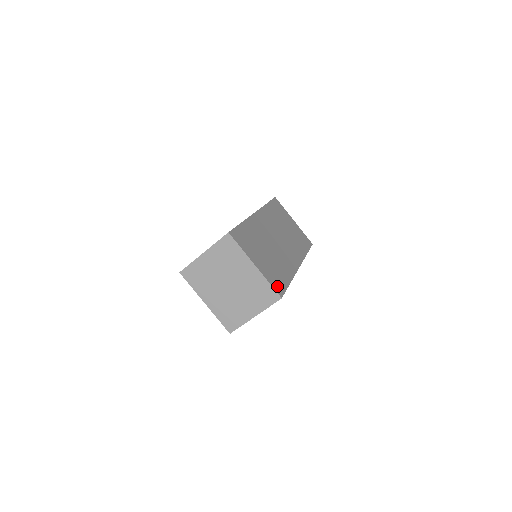
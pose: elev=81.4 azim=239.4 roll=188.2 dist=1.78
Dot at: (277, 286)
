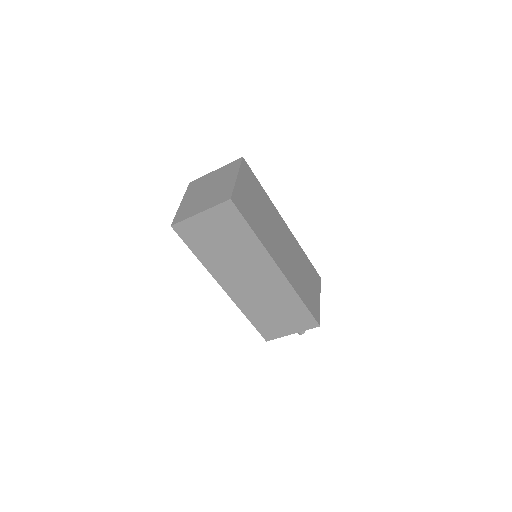
Dot at: (238, 200)
